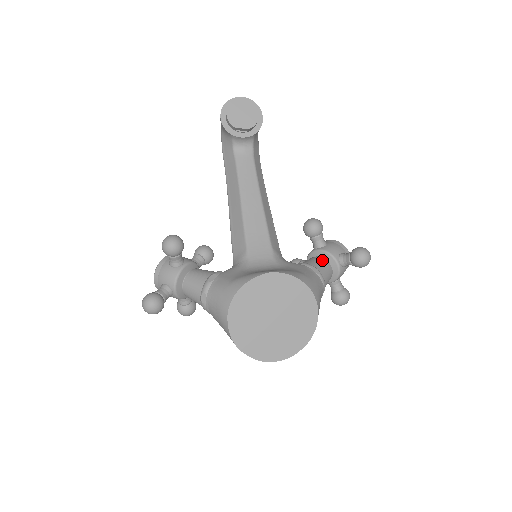
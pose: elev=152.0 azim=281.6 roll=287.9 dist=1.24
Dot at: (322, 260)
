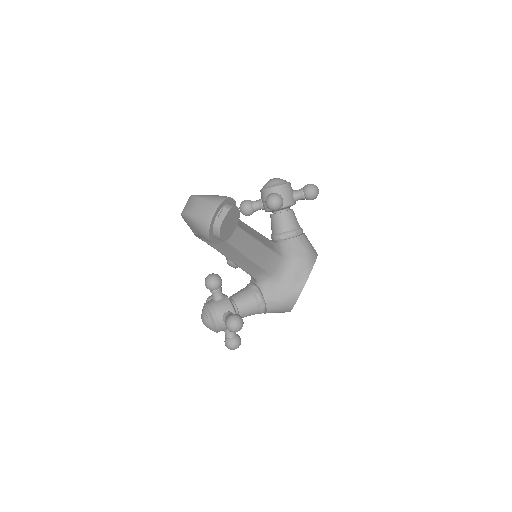
Dot at: (290, 215)
